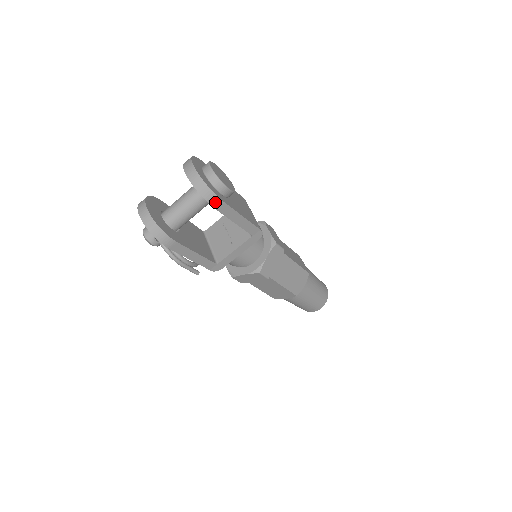
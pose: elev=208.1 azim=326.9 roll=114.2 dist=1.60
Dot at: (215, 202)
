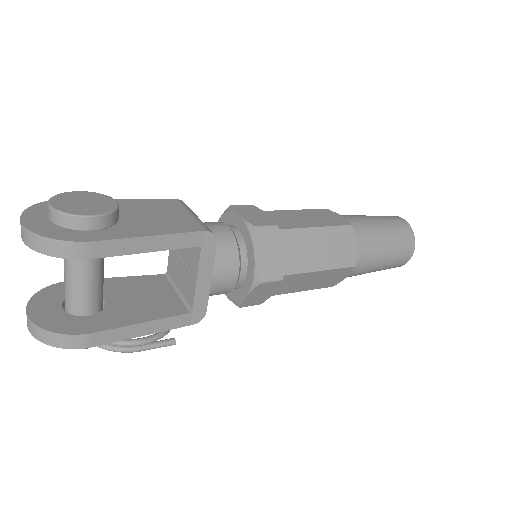
Dot at: (80, 251)
